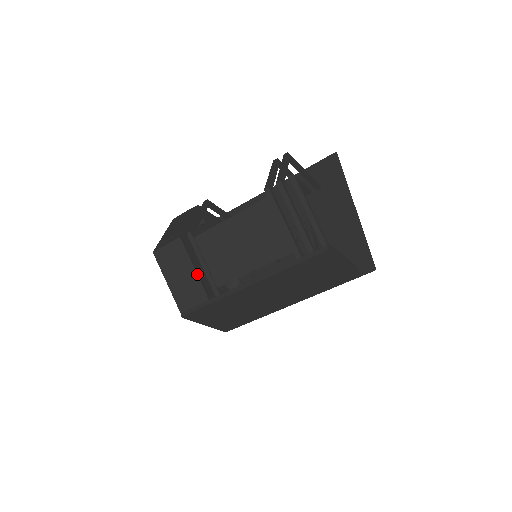
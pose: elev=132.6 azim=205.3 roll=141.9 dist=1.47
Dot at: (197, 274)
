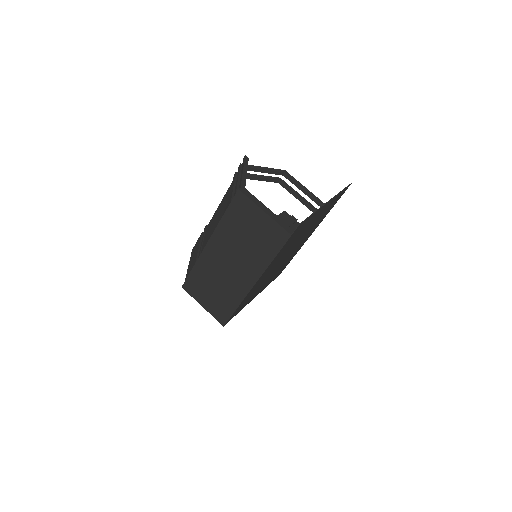
Dot at: (198, 252)
